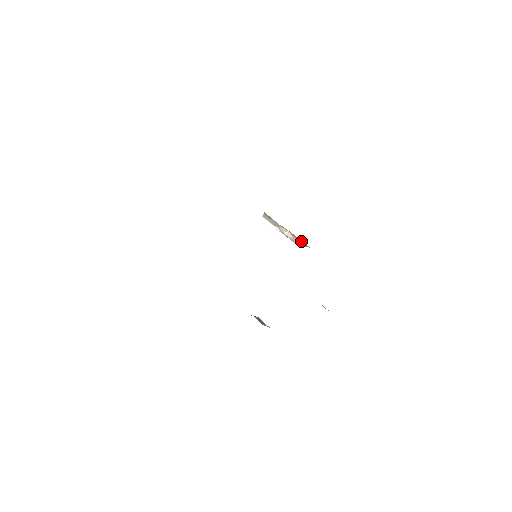
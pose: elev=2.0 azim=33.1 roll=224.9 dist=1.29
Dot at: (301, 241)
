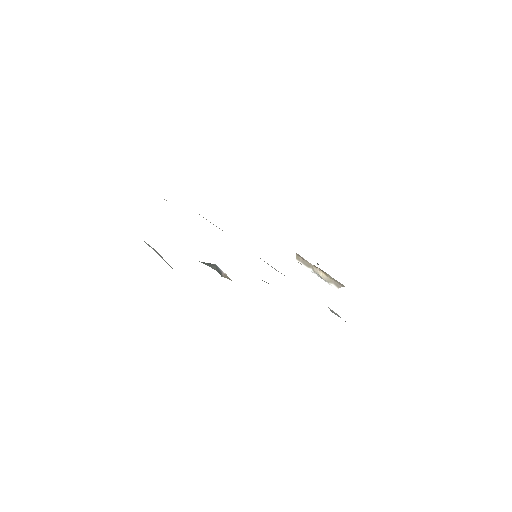
Dot at: (336, 280)
